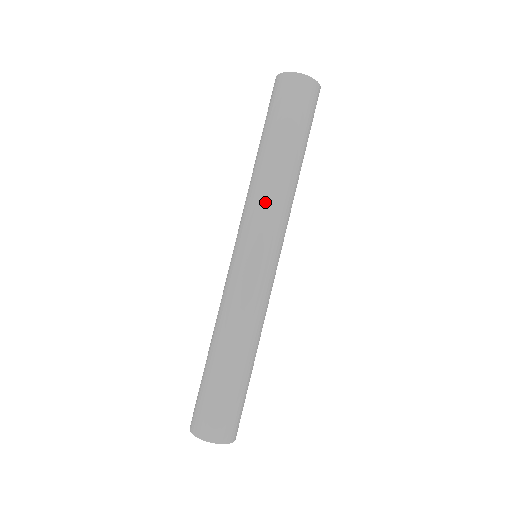
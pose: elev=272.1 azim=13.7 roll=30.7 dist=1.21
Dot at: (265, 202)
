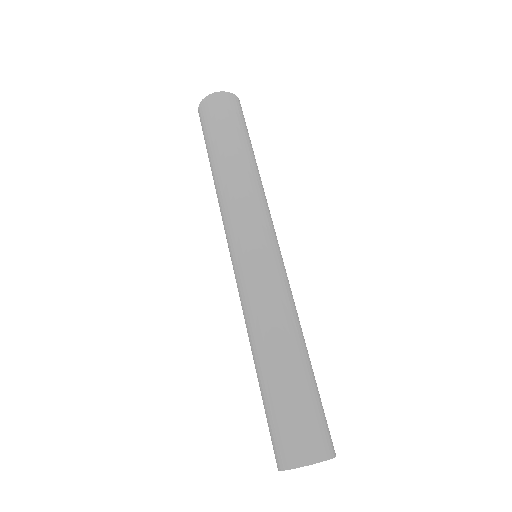
Dot at: (261, 197)
